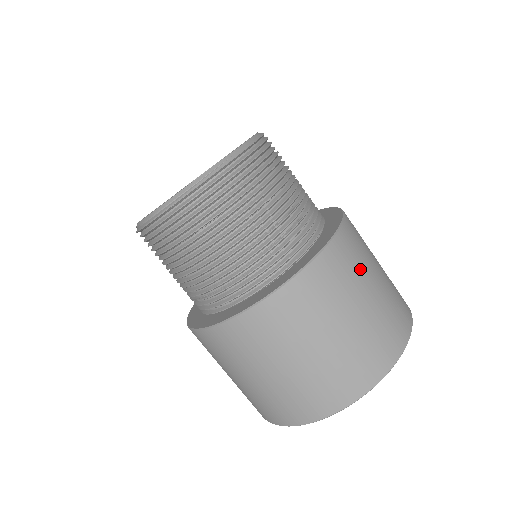
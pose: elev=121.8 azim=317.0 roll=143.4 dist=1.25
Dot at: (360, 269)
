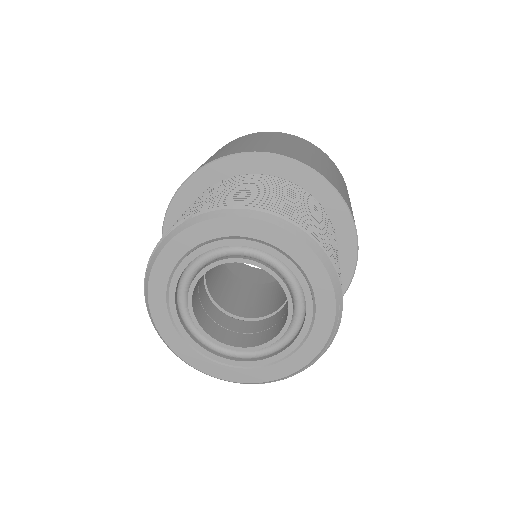
Dot at: occluded
